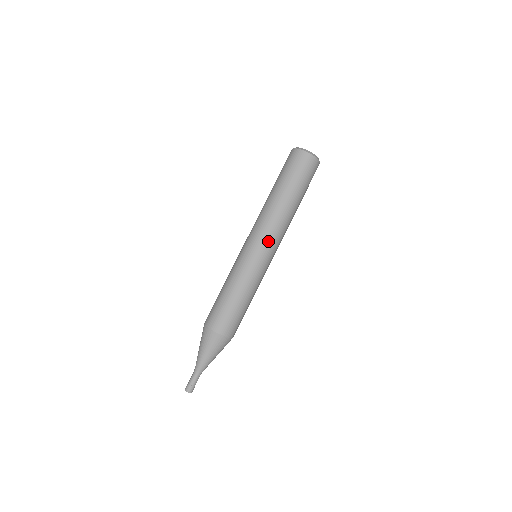
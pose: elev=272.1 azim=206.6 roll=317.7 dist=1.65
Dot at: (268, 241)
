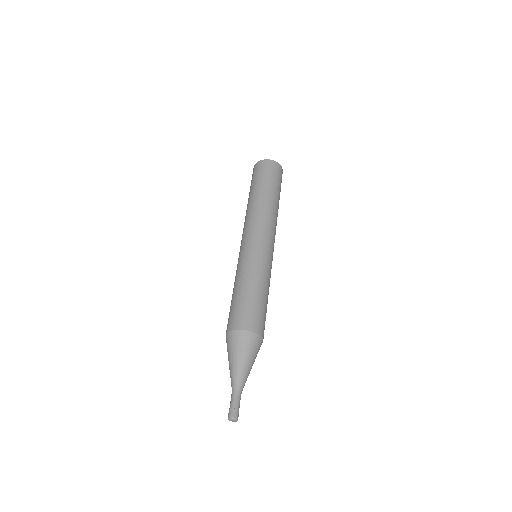
Dot at: (260, 231)
